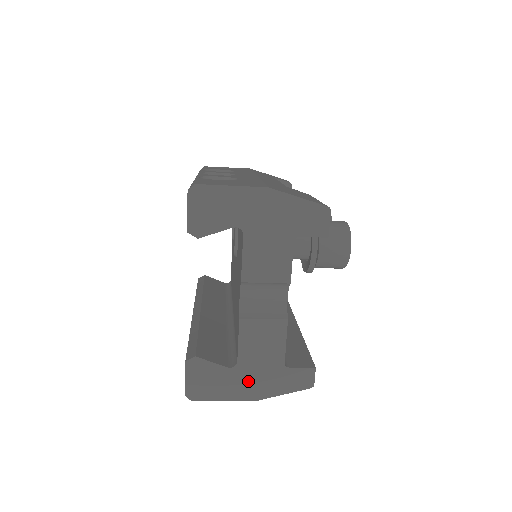
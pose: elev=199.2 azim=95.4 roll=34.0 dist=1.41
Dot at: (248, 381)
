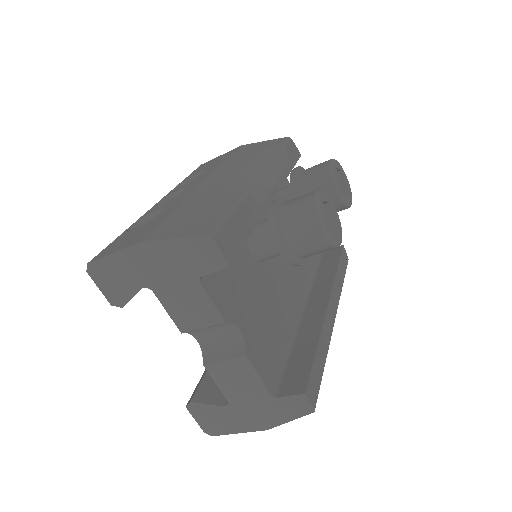
Dot at: (248, 415)
